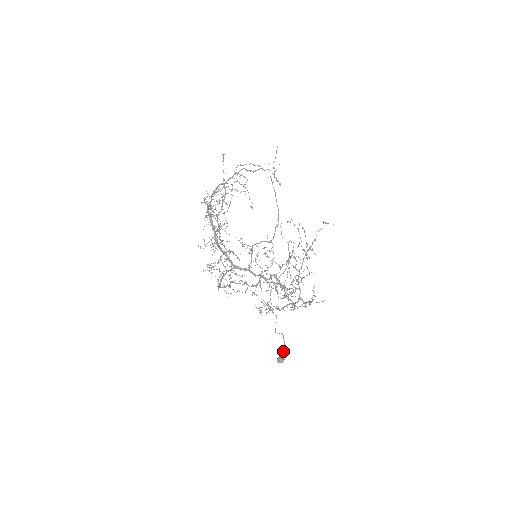
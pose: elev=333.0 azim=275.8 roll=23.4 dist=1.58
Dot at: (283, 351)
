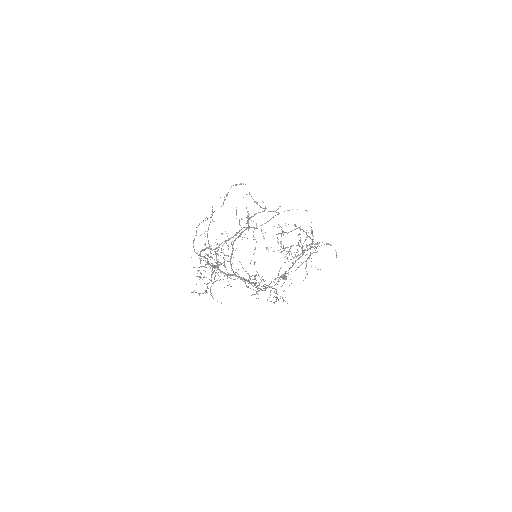
Dot at: (285, 278)
